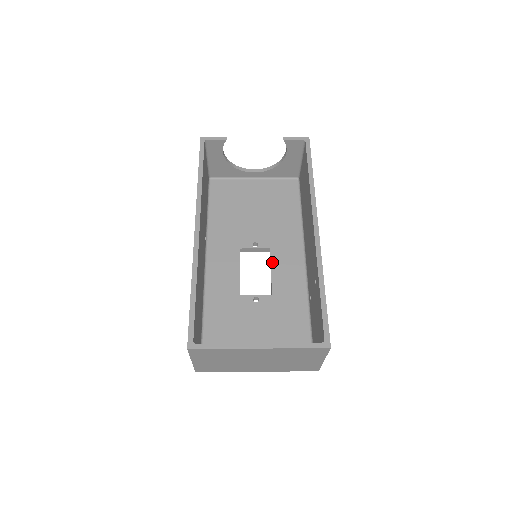
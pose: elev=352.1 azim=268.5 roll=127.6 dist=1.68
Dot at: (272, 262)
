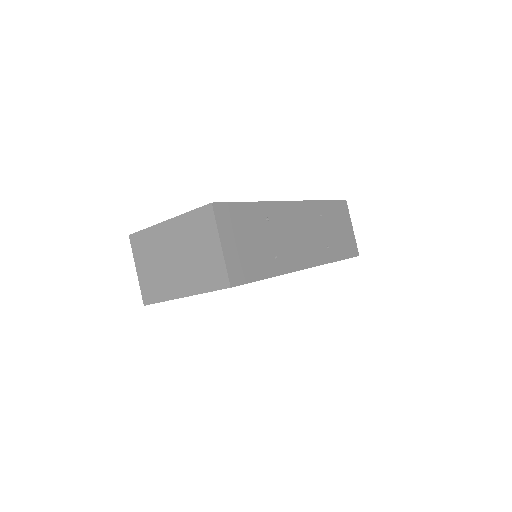
Dot at: occluded
